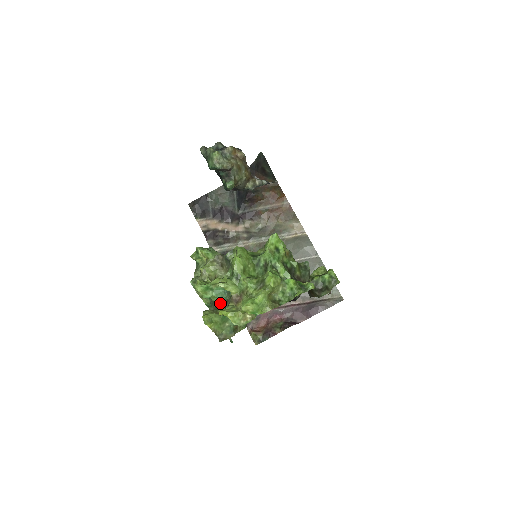
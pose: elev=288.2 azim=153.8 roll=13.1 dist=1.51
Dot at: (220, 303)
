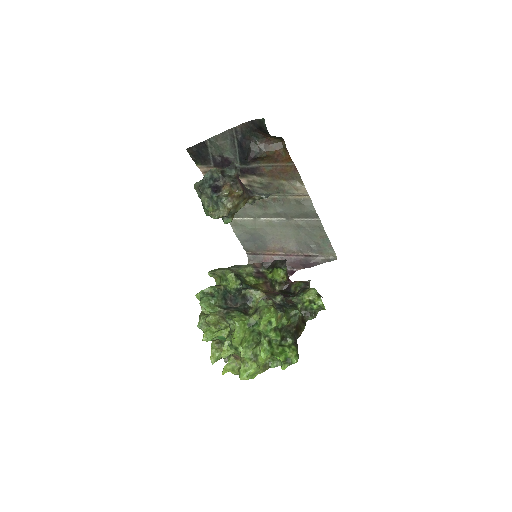
Dot at: (223, 342)
